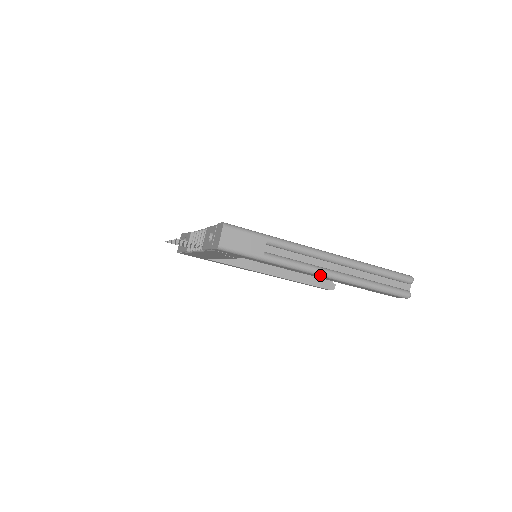
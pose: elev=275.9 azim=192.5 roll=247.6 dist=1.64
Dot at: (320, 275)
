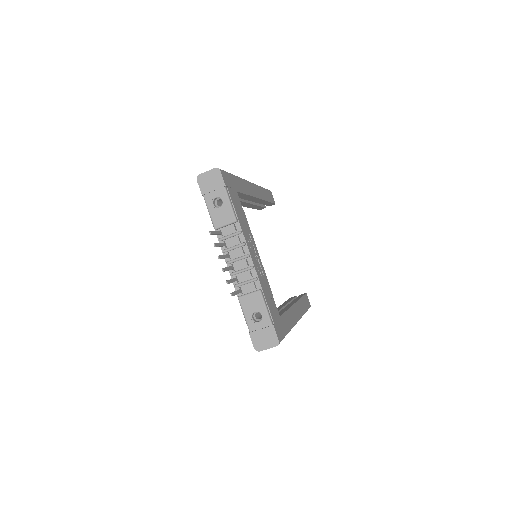
Dot at: occluded
